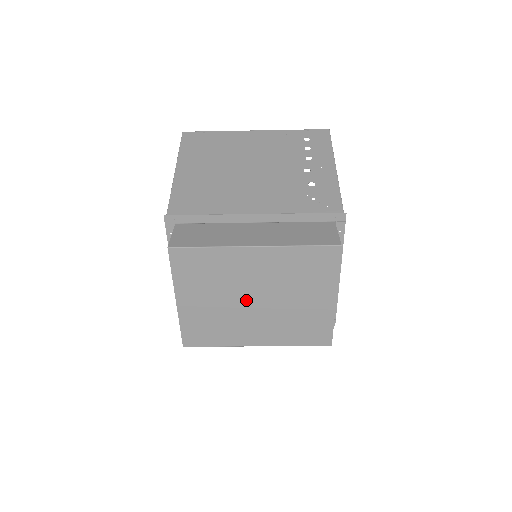
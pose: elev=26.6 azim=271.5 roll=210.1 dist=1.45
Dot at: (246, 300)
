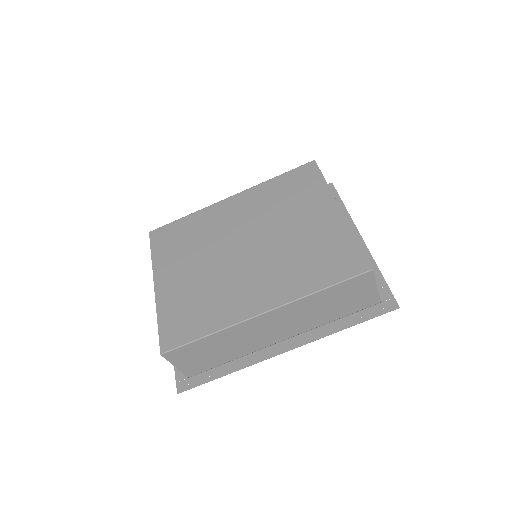
Dot at: (233, 252)
